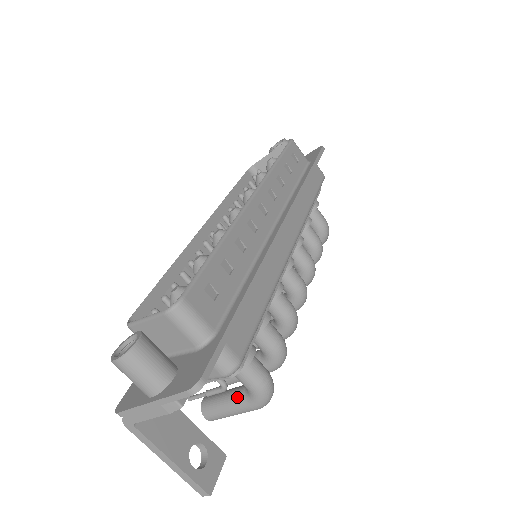
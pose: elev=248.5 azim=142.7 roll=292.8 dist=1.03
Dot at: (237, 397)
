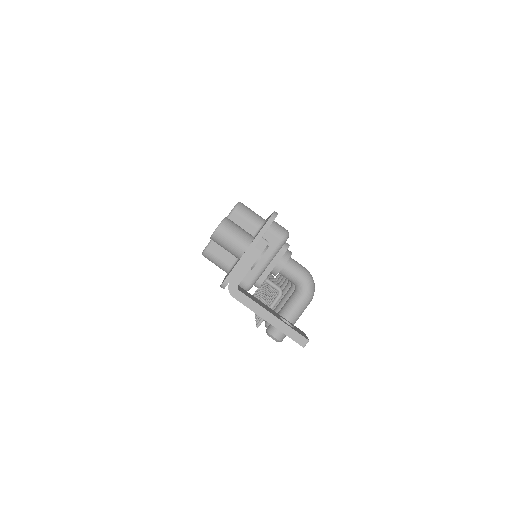
Dot at: (292, 298)
